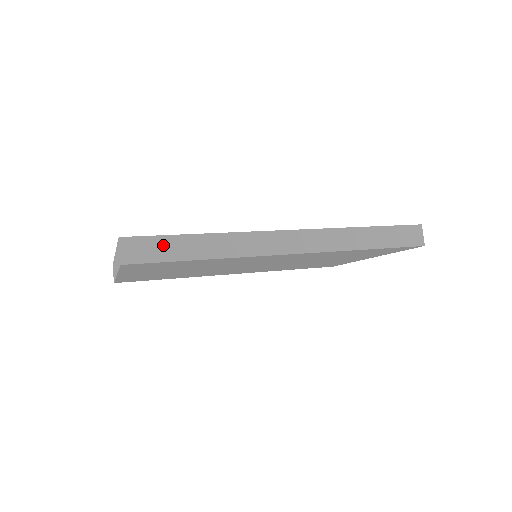
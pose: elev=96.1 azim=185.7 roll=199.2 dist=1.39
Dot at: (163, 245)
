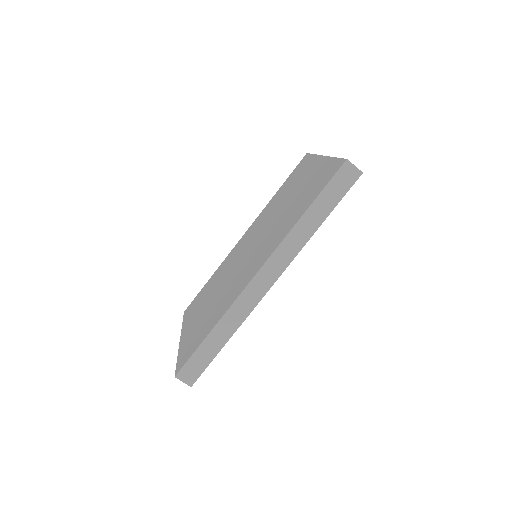
Dot at: (199, 358)
